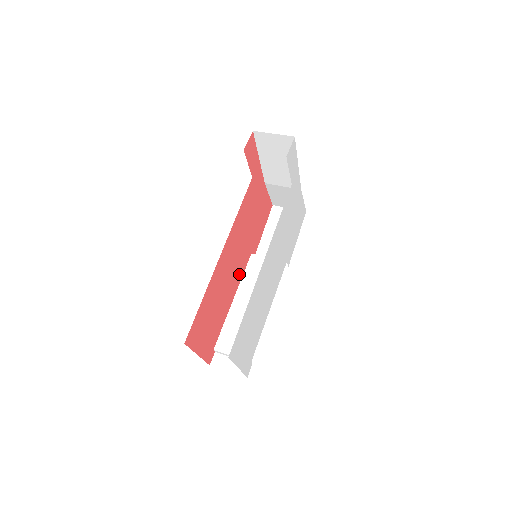
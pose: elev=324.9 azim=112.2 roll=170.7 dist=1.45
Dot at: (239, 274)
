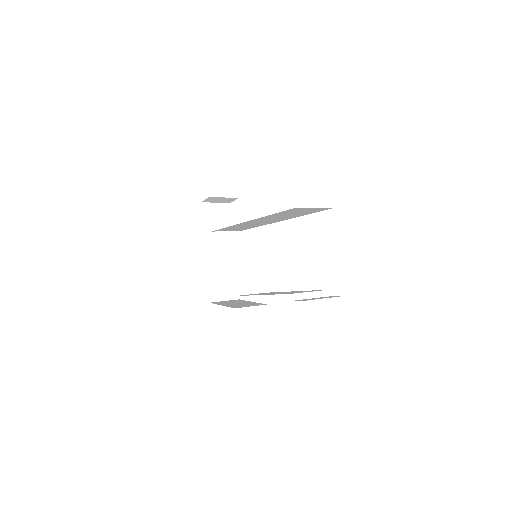
Dot at: occluded
